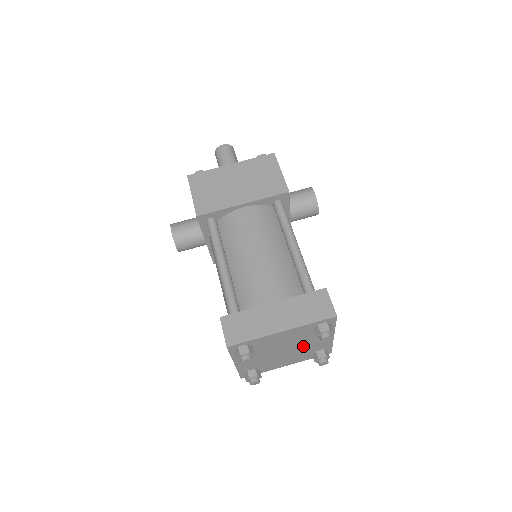
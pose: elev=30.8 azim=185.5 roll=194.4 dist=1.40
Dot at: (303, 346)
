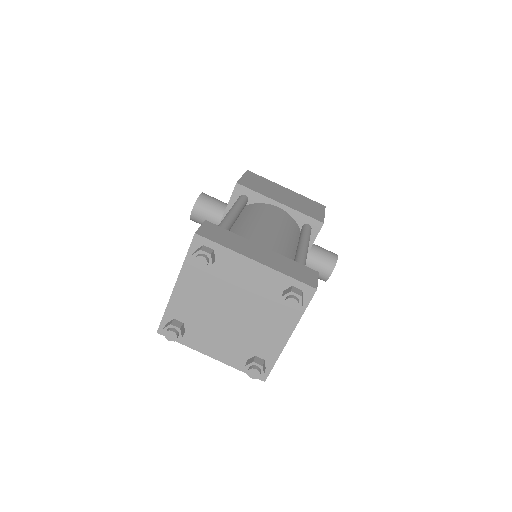
Dot at: (252, 325)
